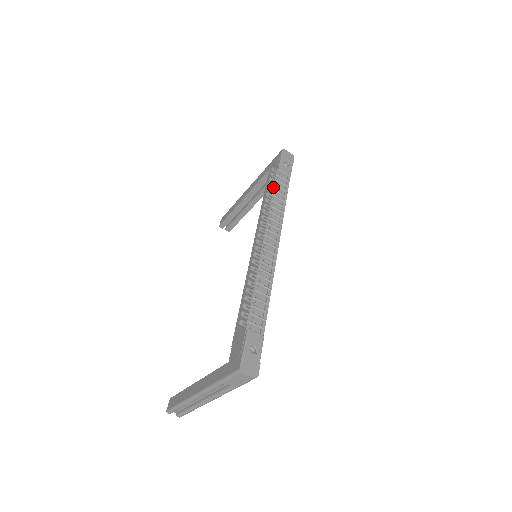
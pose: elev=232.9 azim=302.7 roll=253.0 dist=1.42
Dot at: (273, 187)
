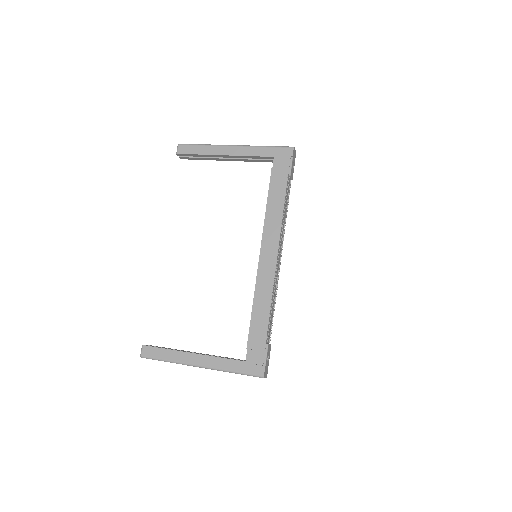
Dot at: (286, 198)
